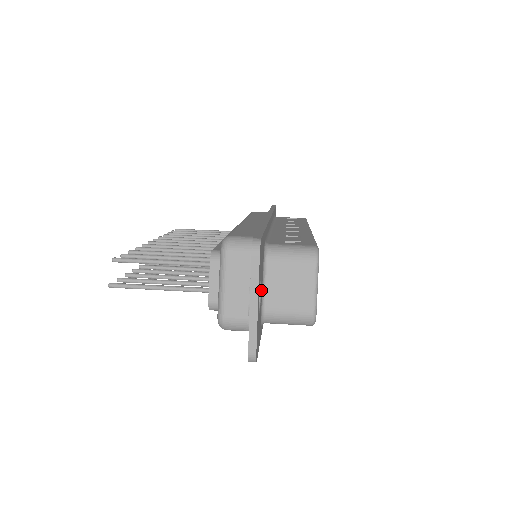
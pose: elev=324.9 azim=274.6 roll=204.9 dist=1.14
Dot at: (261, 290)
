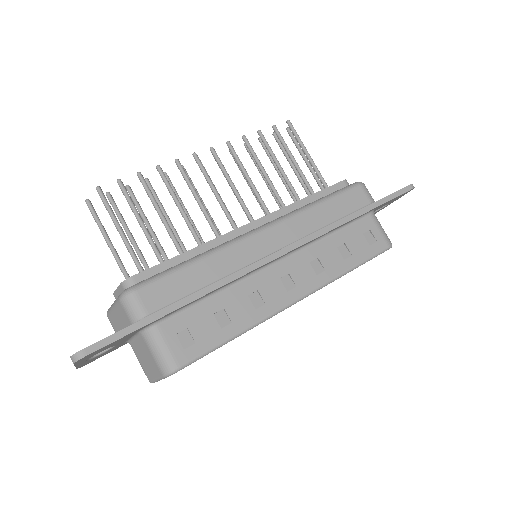
Dot at: (120, 343)
